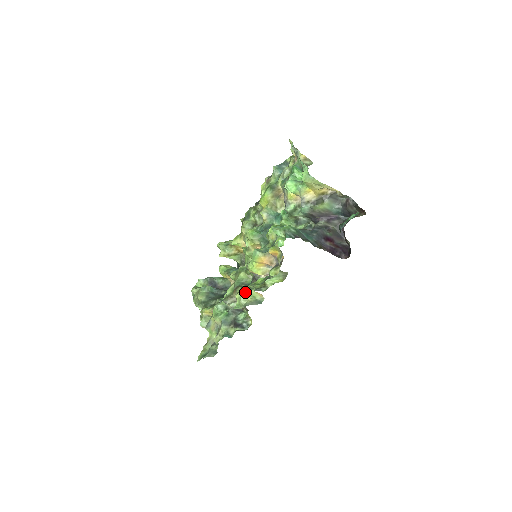
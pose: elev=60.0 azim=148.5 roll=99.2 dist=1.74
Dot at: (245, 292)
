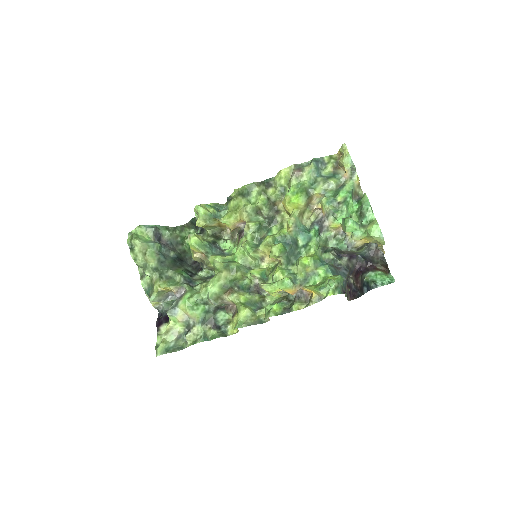
Dot at: (254, 311)
